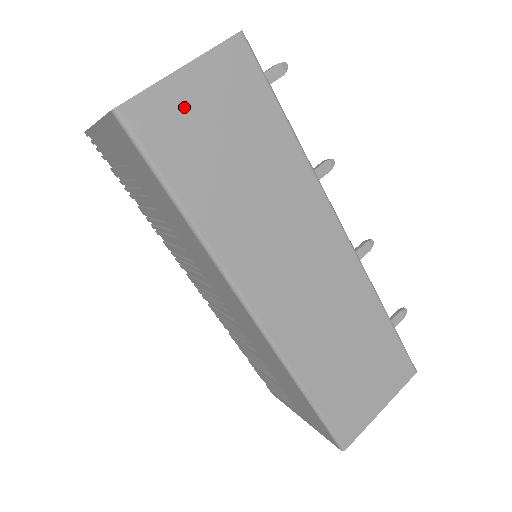
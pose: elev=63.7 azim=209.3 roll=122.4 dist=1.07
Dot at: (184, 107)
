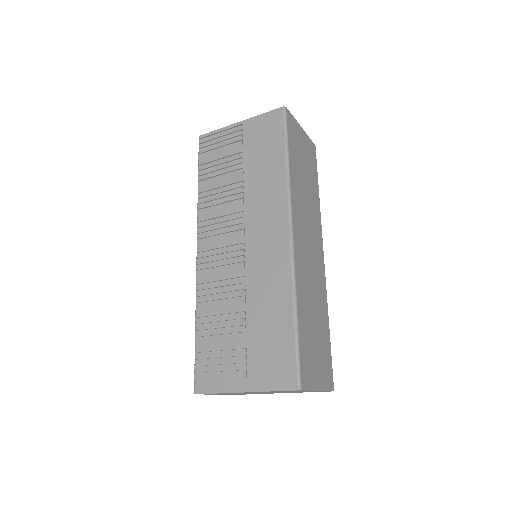
Dot at: (299, 137)
